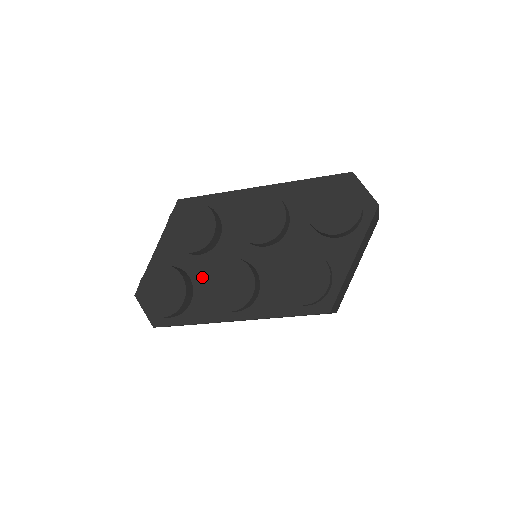
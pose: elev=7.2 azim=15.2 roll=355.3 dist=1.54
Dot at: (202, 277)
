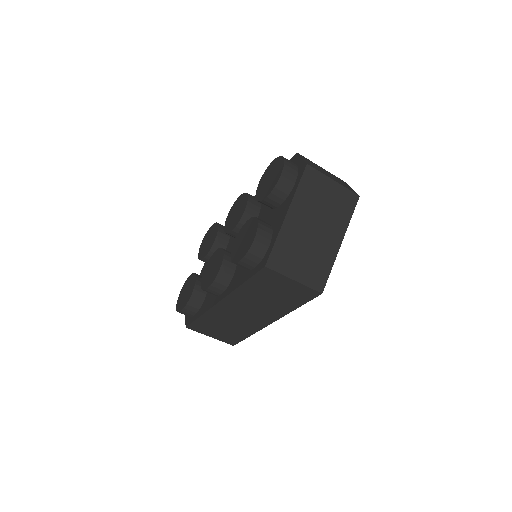
Dot at: occluded
